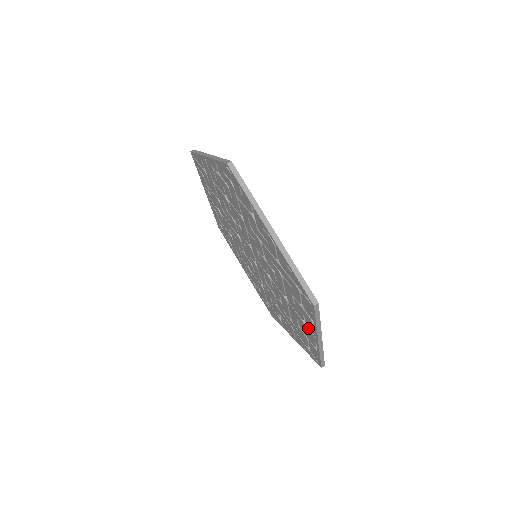
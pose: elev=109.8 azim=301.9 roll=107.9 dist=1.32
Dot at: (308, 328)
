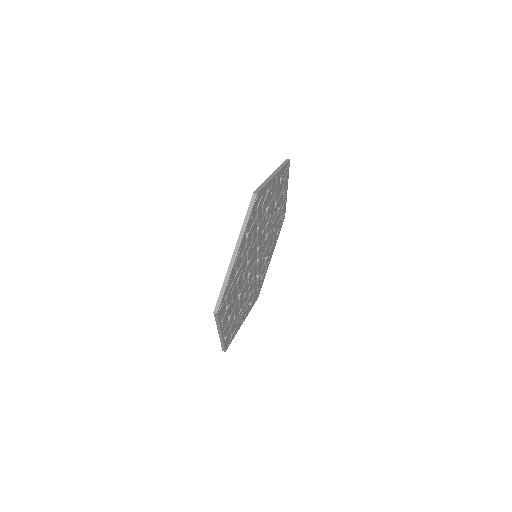
Dot at: occluded
